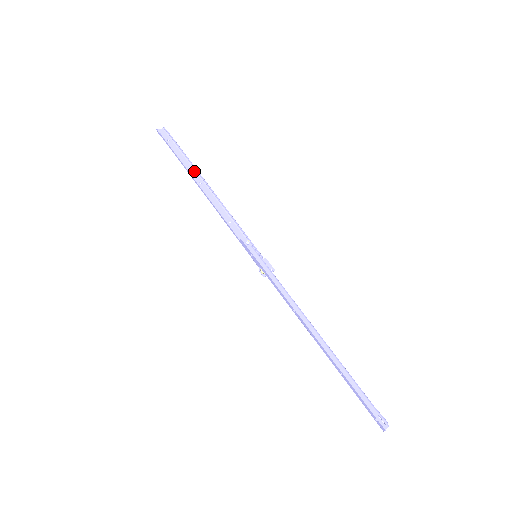
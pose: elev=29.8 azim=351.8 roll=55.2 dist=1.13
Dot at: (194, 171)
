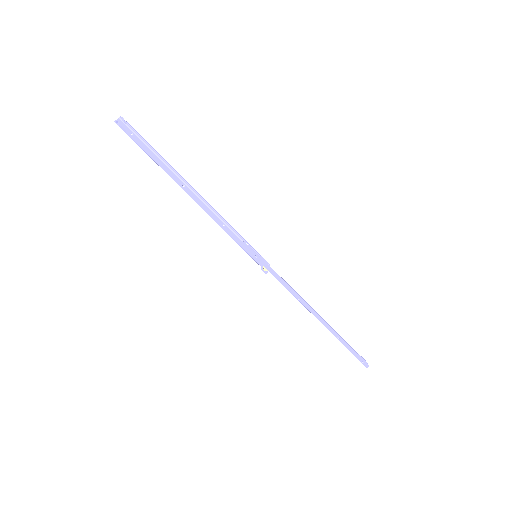
Dot at: (172, 172)
